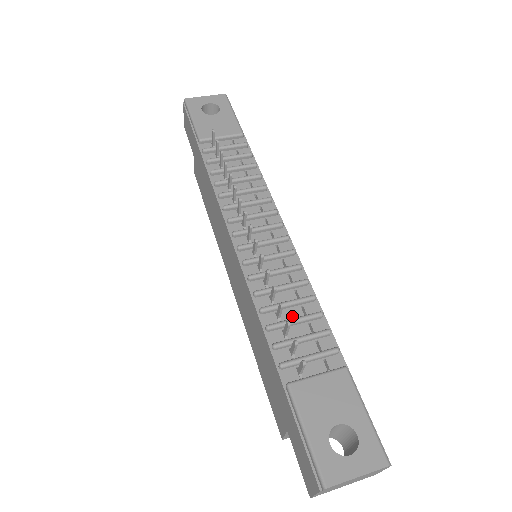
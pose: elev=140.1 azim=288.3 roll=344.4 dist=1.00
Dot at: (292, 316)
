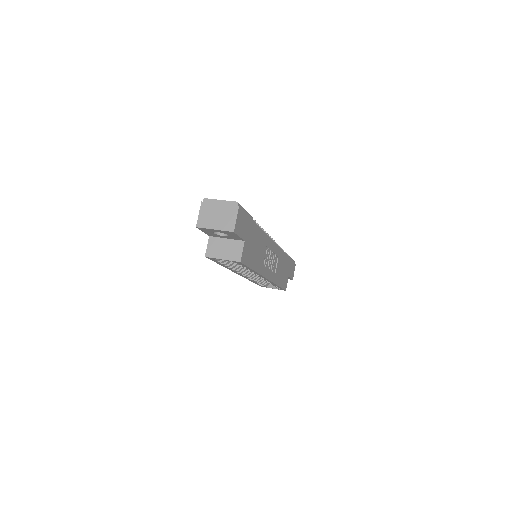
Dot at: occluded
